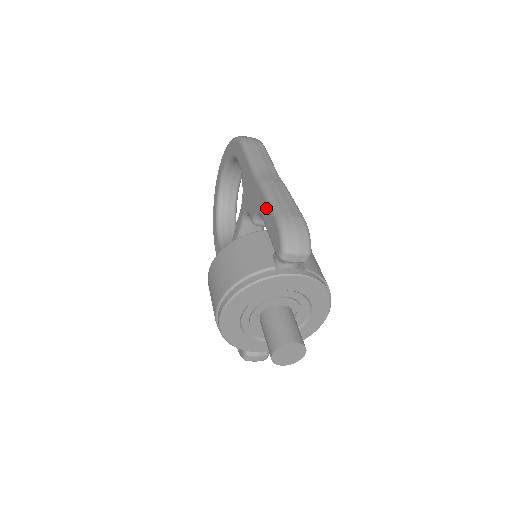
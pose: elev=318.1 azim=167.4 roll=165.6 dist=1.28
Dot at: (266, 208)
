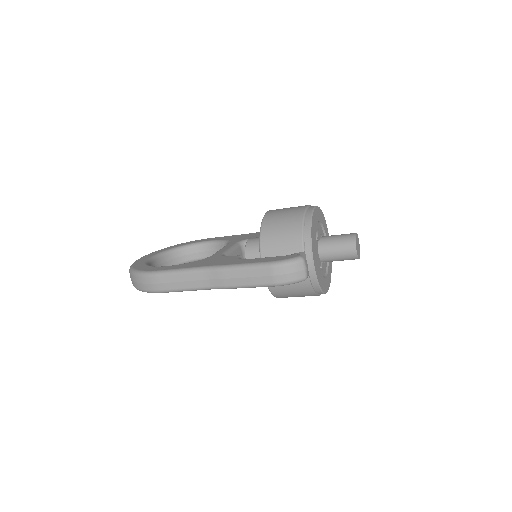
Dot at: occluded
